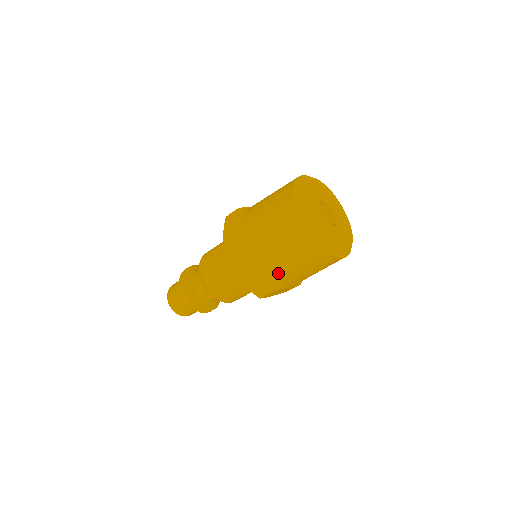
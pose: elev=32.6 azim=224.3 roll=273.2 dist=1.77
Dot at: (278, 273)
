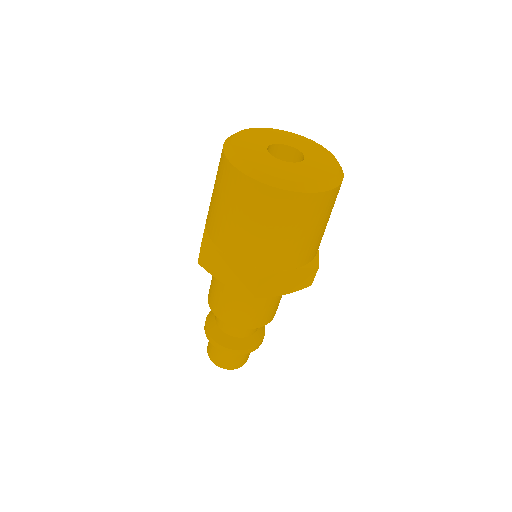
Dot at: (250, 251)
